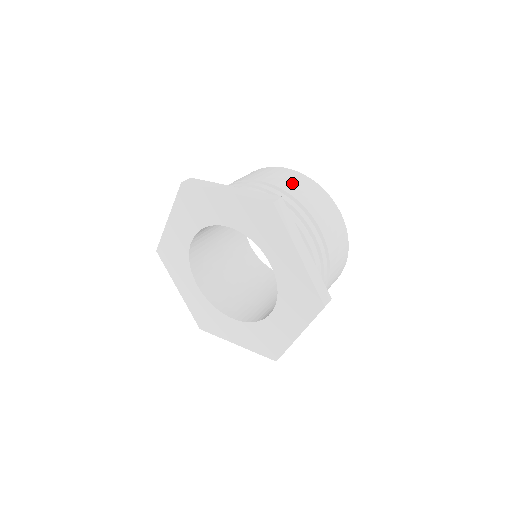
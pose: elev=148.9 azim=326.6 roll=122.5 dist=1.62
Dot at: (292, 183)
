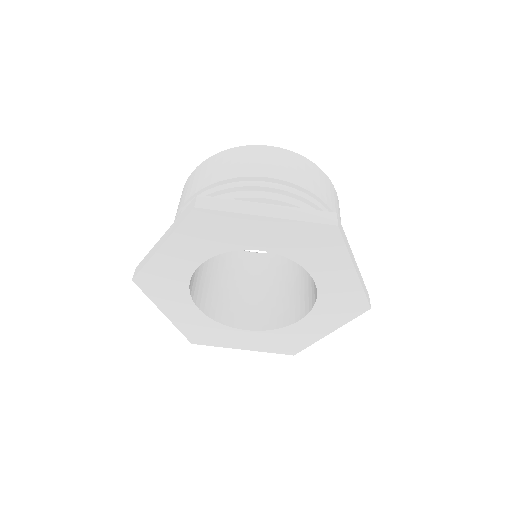
Dot at: (298, 172)
